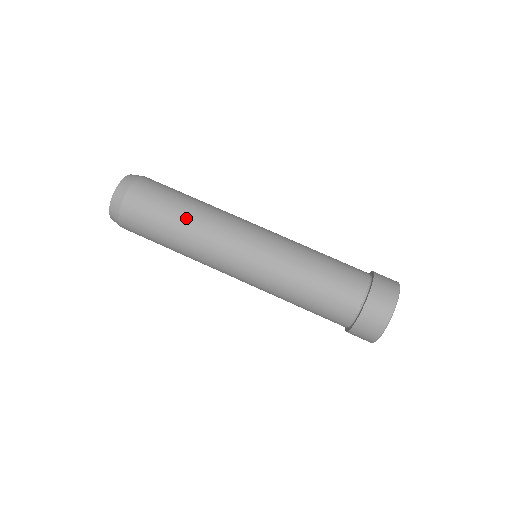
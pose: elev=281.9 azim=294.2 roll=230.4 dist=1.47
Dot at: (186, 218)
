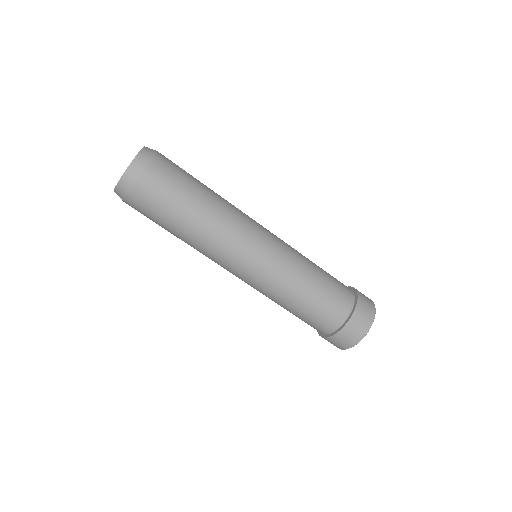
Dot at: (185, 236)
